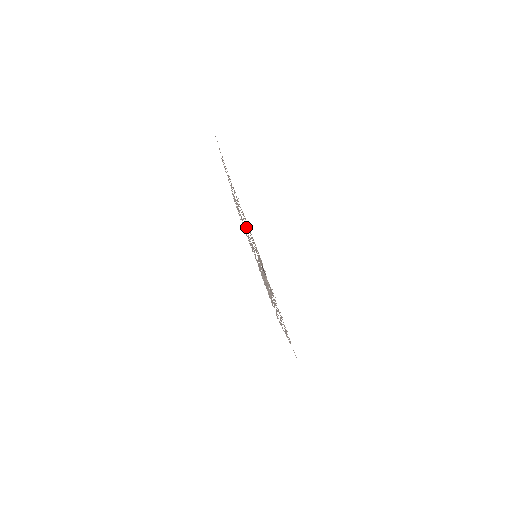
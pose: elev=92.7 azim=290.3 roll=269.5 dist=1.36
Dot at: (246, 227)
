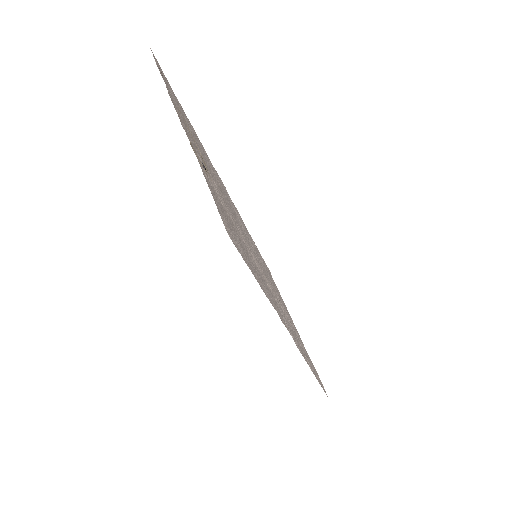
Dot at: (221, 188)
